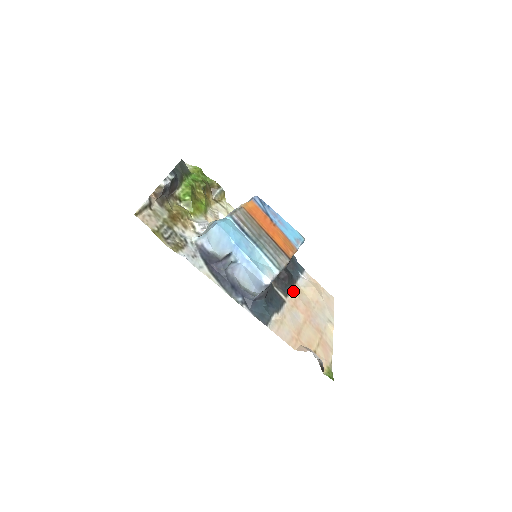
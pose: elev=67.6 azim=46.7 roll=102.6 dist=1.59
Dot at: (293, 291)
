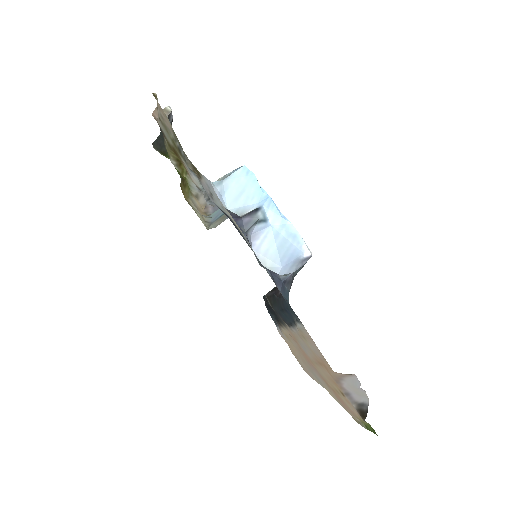
Dot at: (284, 328)
